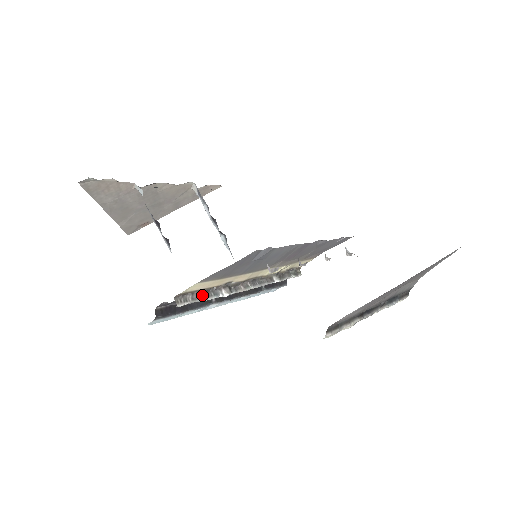
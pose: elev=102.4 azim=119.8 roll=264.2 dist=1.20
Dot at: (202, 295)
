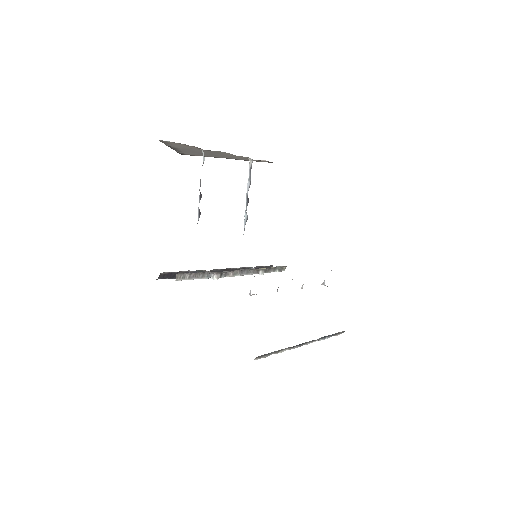
Dot at: (198, 275)
